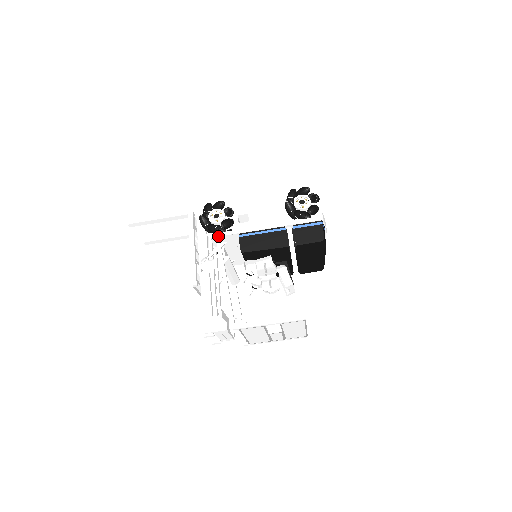
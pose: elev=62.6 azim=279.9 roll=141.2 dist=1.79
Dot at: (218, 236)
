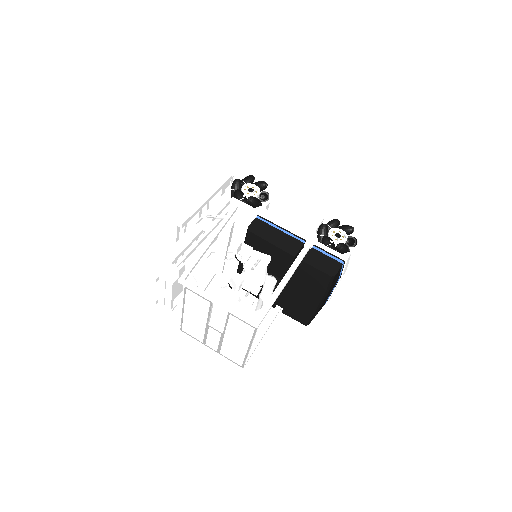
Dot at: (238, 203)
